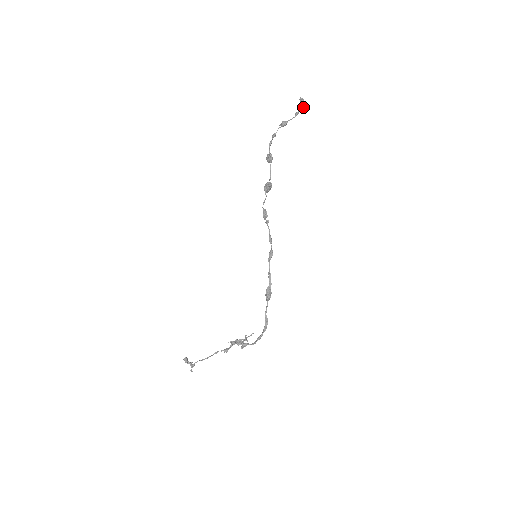
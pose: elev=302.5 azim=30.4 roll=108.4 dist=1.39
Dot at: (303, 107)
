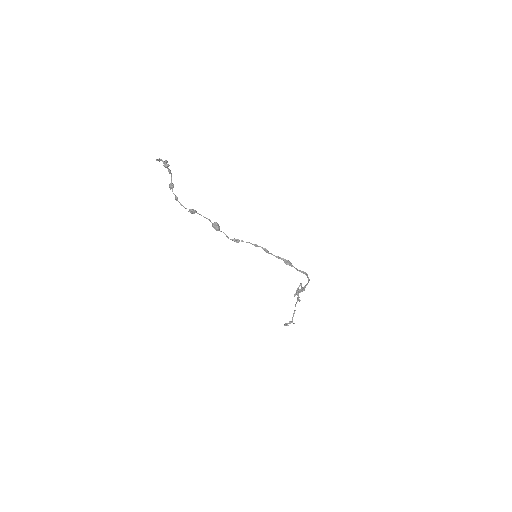
Dot at: (167, 164)
